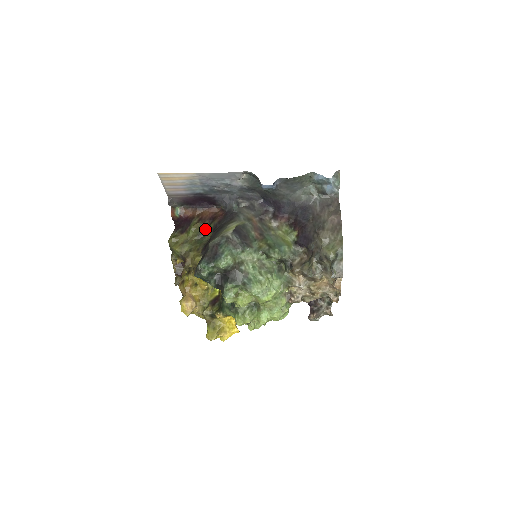
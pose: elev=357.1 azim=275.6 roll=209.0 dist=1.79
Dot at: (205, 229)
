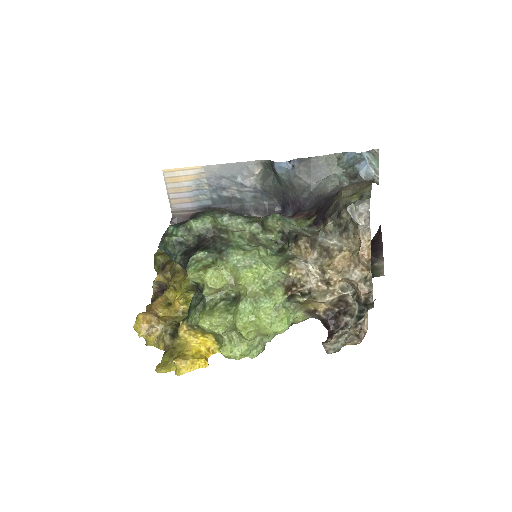
Dot at: occluded
